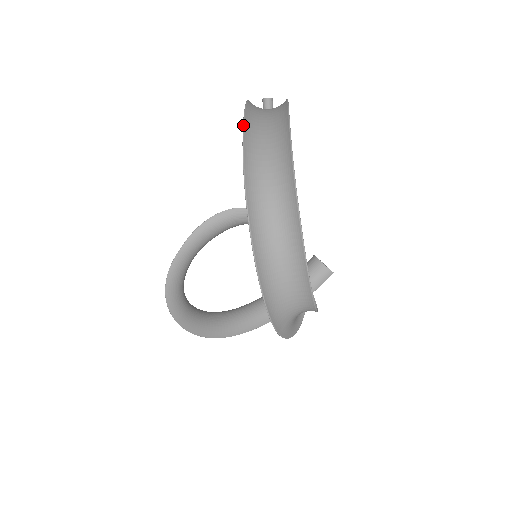
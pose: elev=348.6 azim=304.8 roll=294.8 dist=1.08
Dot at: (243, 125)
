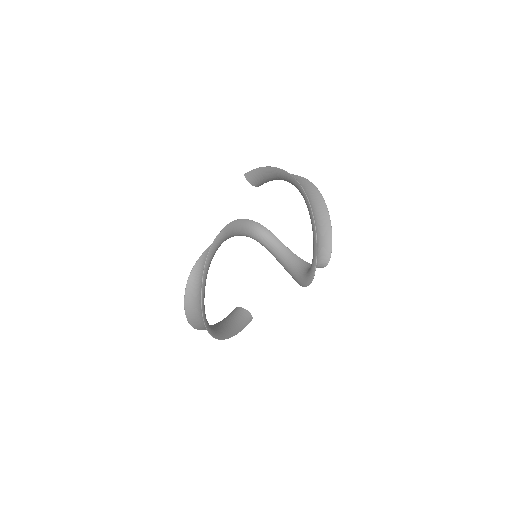
Dot at: (276, 167)
